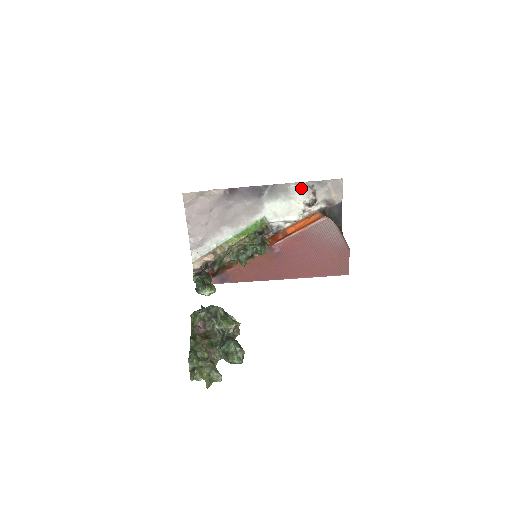
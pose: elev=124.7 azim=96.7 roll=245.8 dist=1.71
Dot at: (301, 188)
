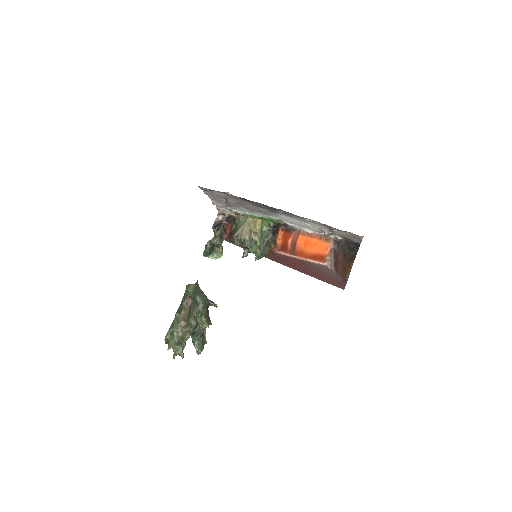
Dot at: (317, 223)
